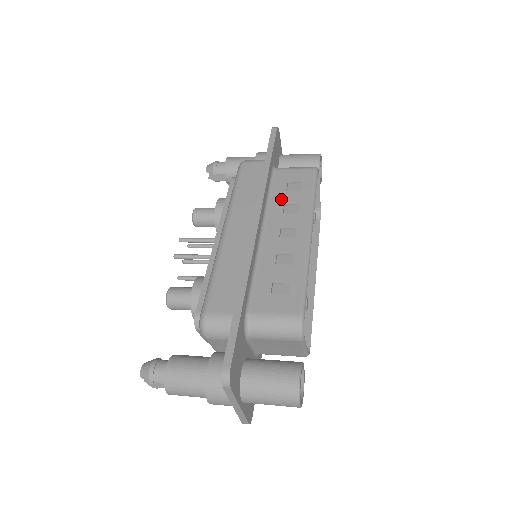
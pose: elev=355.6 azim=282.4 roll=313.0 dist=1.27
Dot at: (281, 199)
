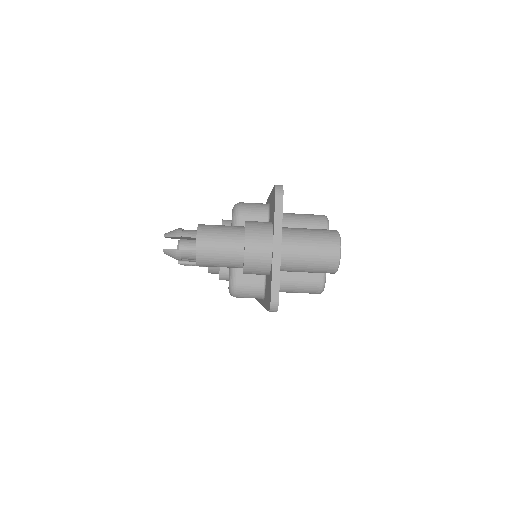
Dot at: occluded
